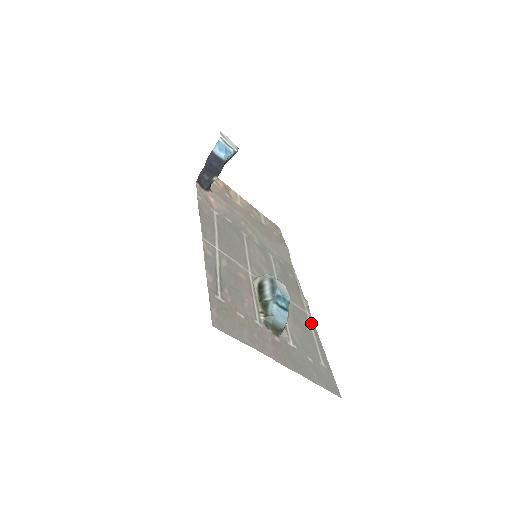
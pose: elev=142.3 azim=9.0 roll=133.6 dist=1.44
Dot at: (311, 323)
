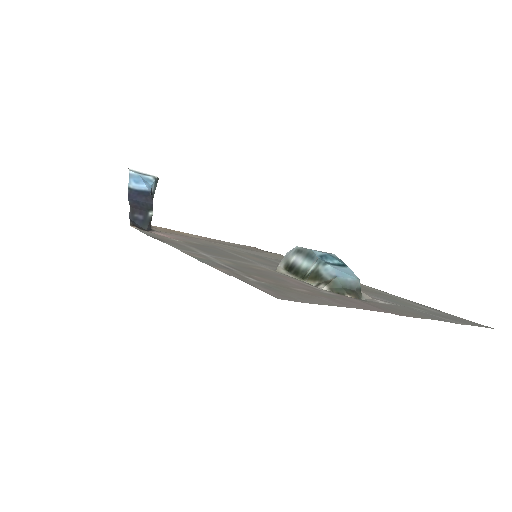
Dot at: (374, 289)
